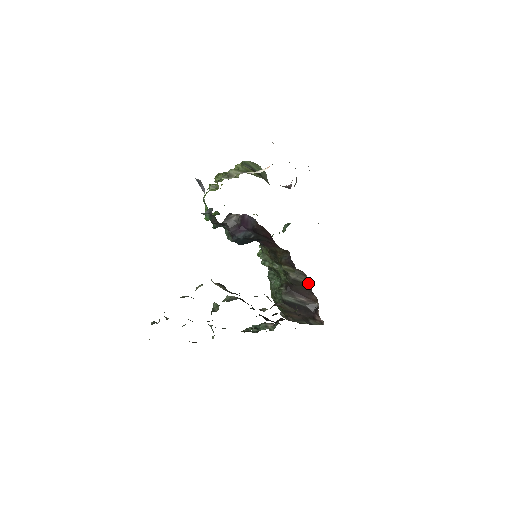
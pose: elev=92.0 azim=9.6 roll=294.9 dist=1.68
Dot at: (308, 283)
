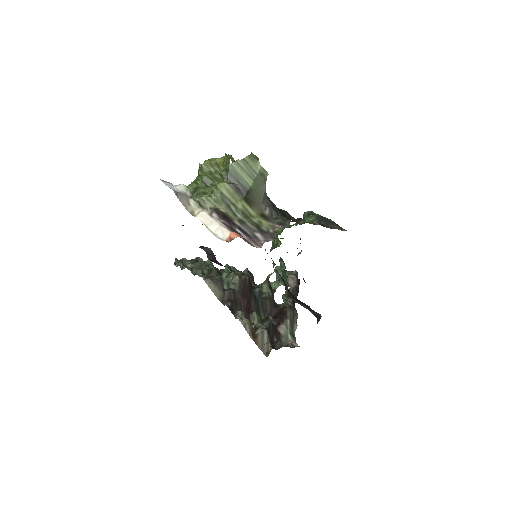
Dot at: occluded
